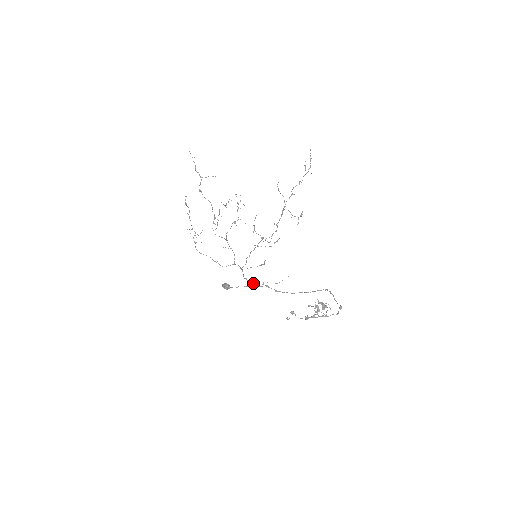
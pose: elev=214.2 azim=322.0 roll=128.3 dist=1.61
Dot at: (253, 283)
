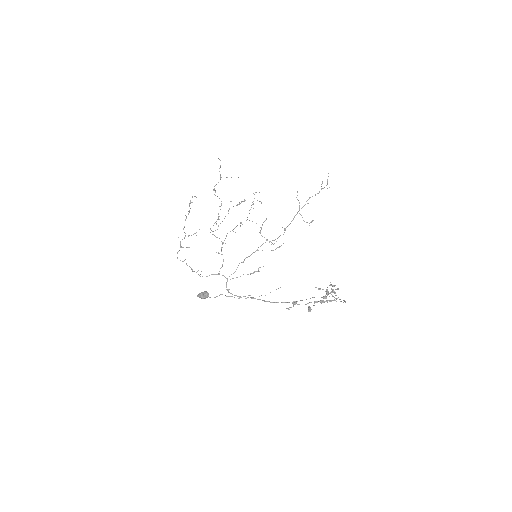
Dot at: (236, 295)
